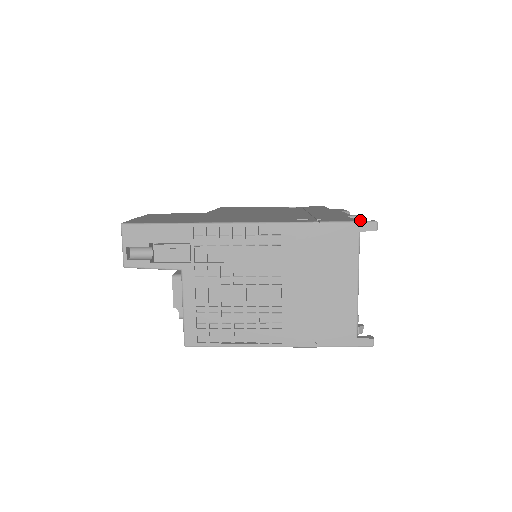
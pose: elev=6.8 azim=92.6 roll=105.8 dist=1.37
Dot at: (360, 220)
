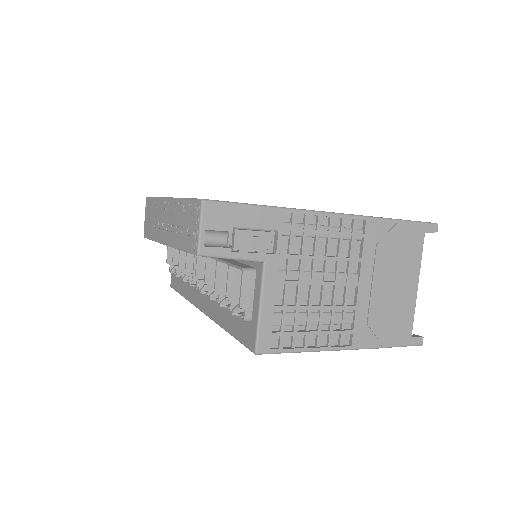
Dot at: occluded
